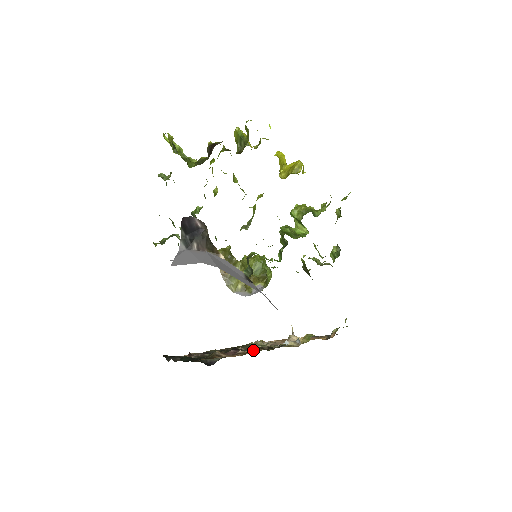
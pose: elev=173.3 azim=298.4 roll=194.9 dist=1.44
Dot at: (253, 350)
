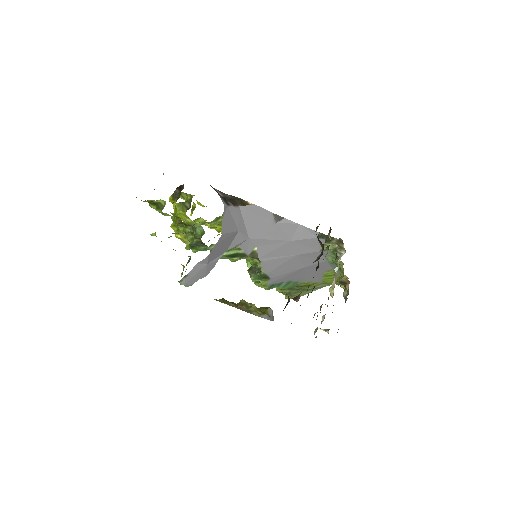
Dot at: occluded
